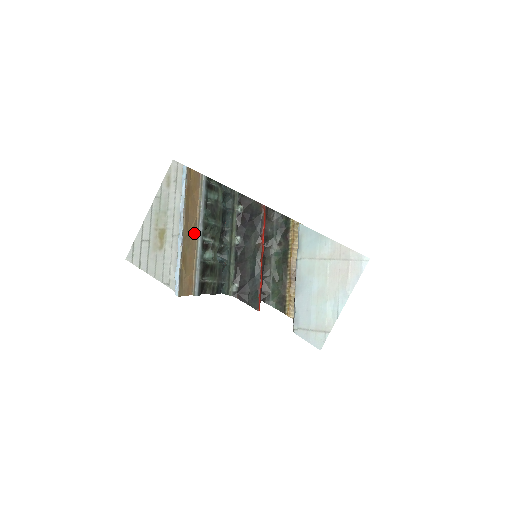
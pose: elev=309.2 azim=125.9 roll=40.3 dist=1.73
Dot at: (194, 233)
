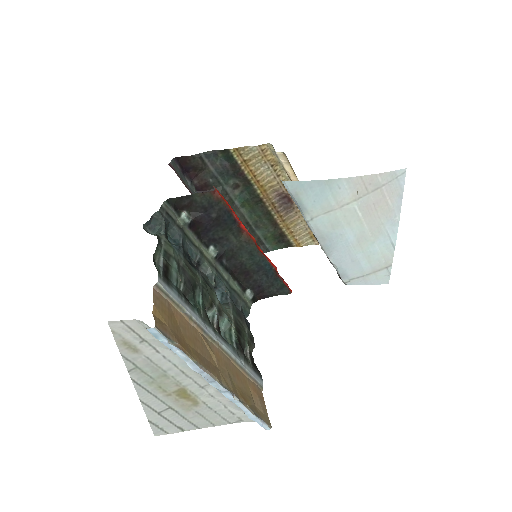
Dot at: (215, 351)
